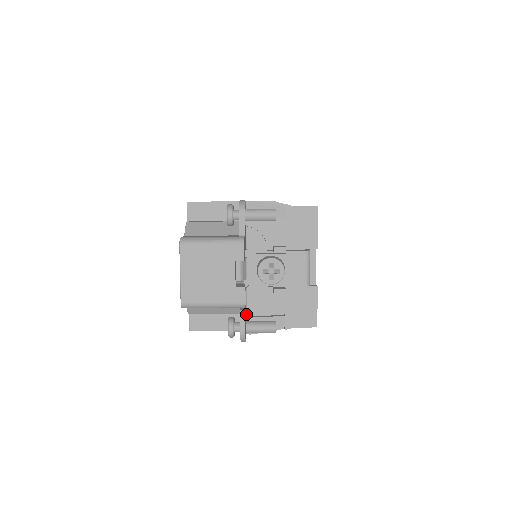
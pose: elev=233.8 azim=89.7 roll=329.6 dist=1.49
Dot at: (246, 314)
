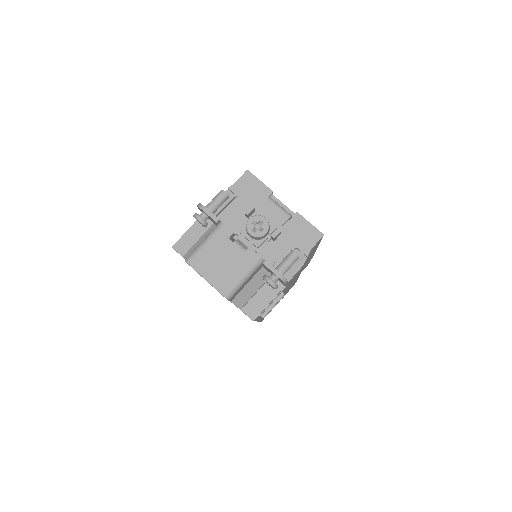
Dot at: occluded
